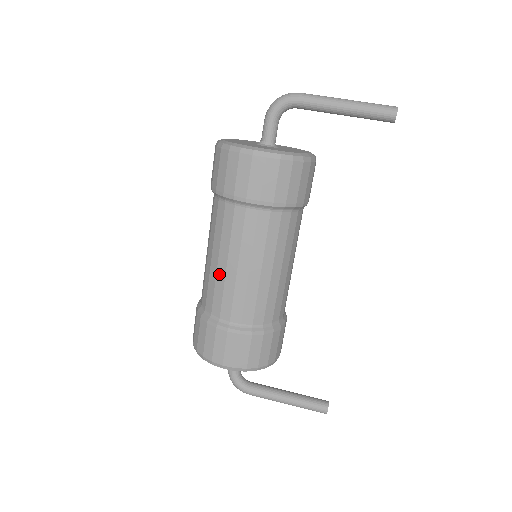
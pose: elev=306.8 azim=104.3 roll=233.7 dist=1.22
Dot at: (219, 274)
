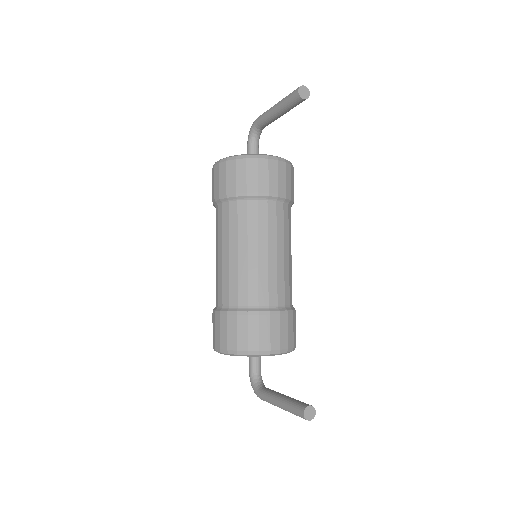
Dot at: occluded
